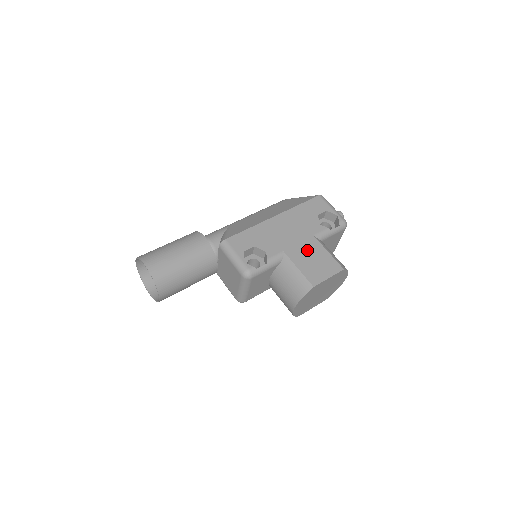
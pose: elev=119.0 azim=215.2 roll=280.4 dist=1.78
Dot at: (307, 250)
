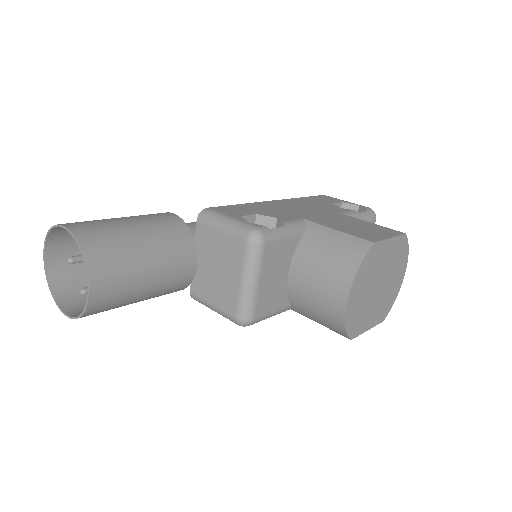
Dot at: (338, 220)
